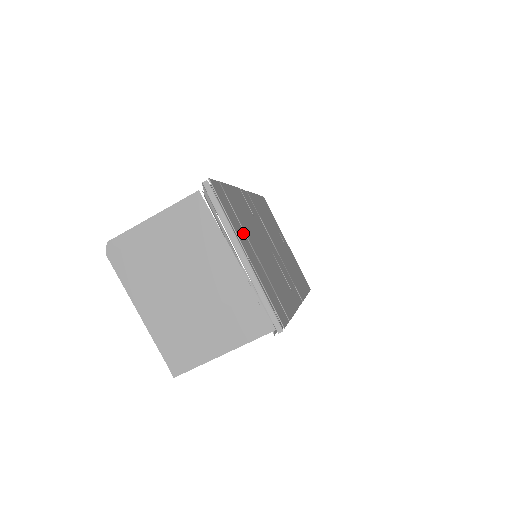
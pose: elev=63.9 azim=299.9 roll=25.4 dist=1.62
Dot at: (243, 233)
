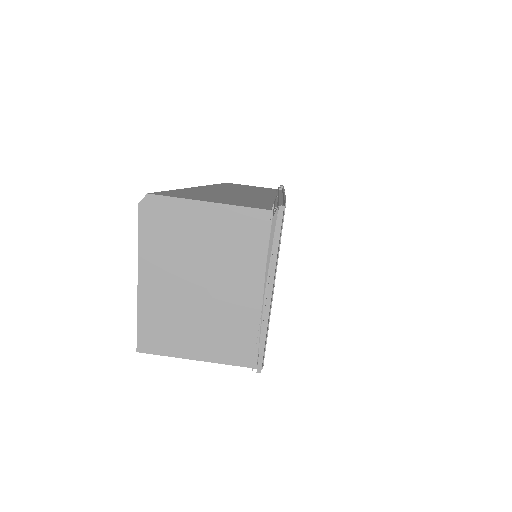
Dot at: occluded
